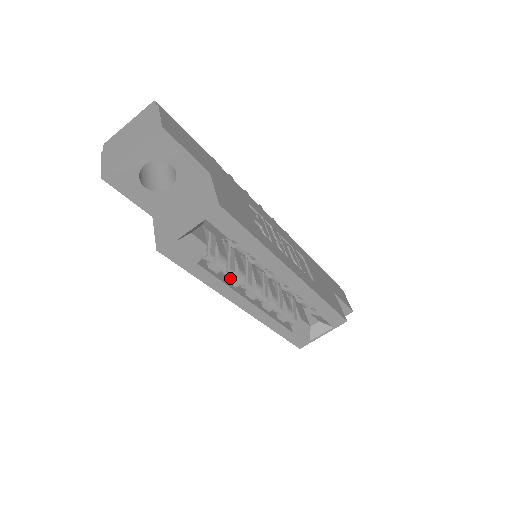
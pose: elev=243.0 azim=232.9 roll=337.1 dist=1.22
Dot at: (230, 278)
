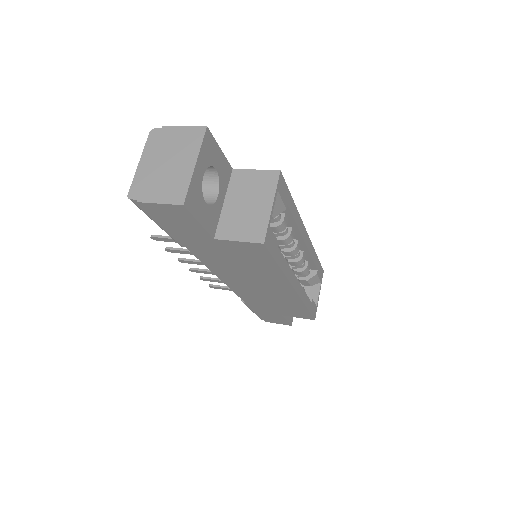
Dot at: occluded
